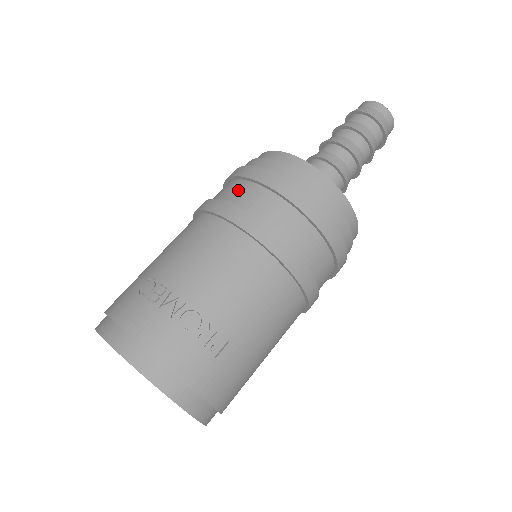
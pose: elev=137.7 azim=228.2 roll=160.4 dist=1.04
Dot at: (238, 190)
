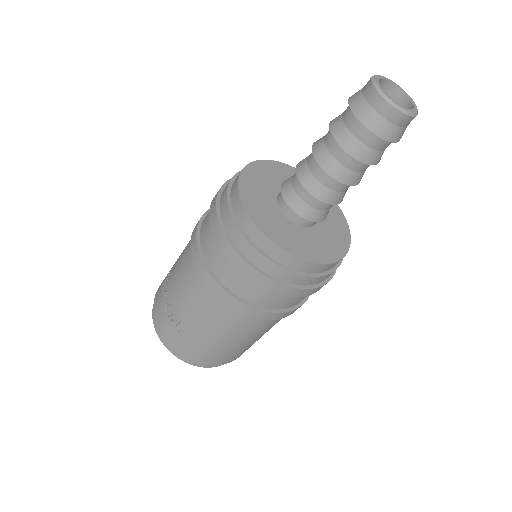
Dot at: occluded
